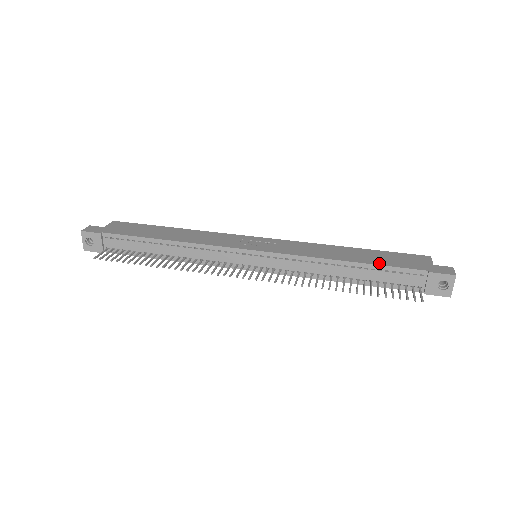
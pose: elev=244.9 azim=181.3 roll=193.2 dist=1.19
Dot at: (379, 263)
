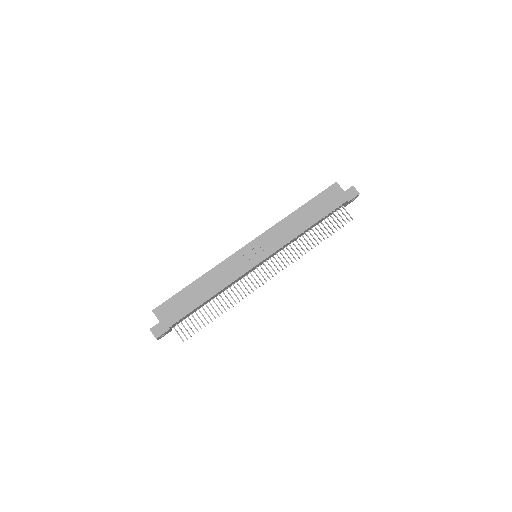
Dot at: (324, 215)
